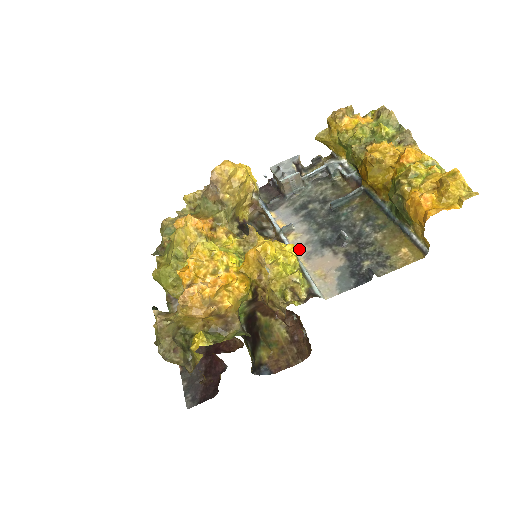
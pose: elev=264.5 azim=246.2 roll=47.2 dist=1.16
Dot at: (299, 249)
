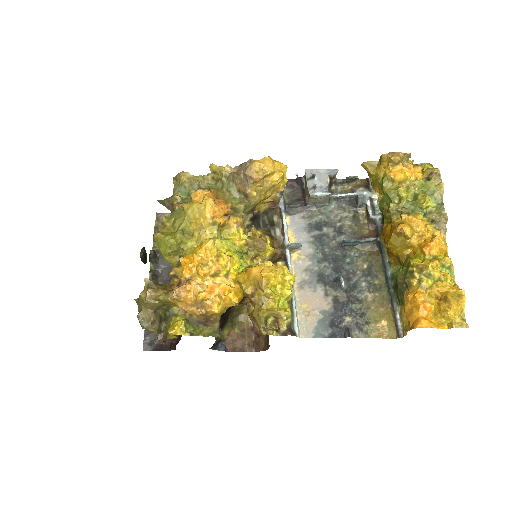
Dot at: (297, 273)
